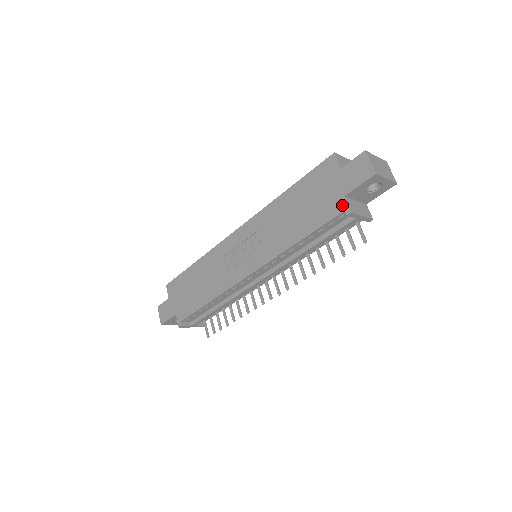
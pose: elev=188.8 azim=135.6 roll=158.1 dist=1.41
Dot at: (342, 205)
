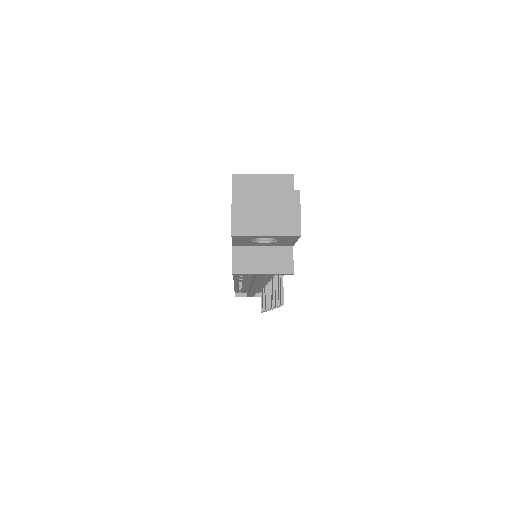
Dot at: (232, 258)
